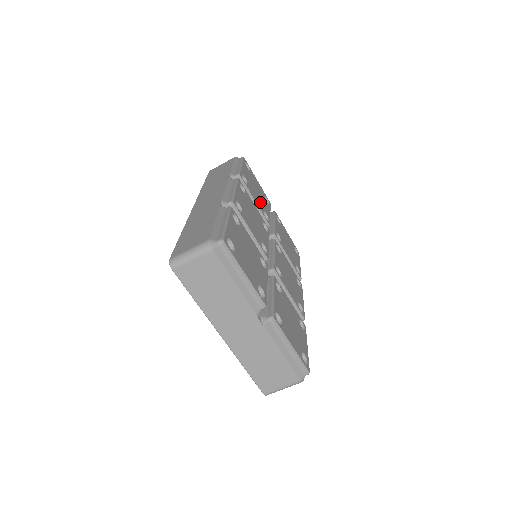
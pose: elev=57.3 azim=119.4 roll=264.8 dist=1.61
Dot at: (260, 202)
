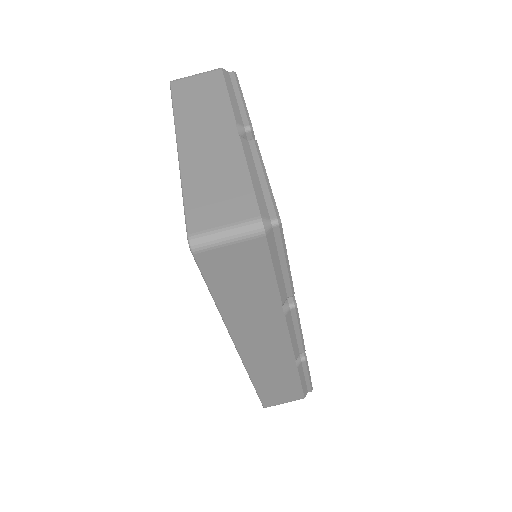
Dot at: occluded
